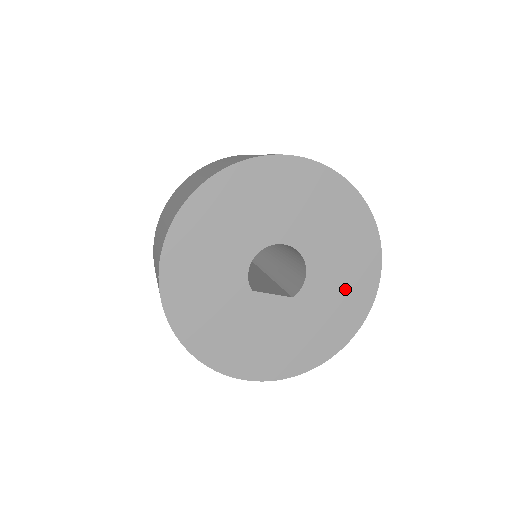
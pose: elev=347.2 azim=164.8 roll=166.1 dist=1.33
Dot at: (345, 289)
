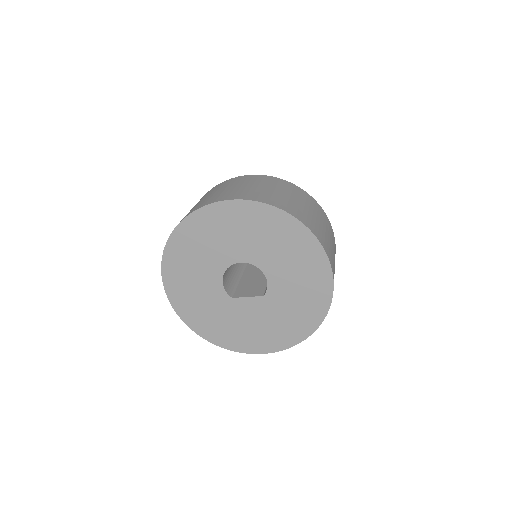
Dot at: (303, 281)
